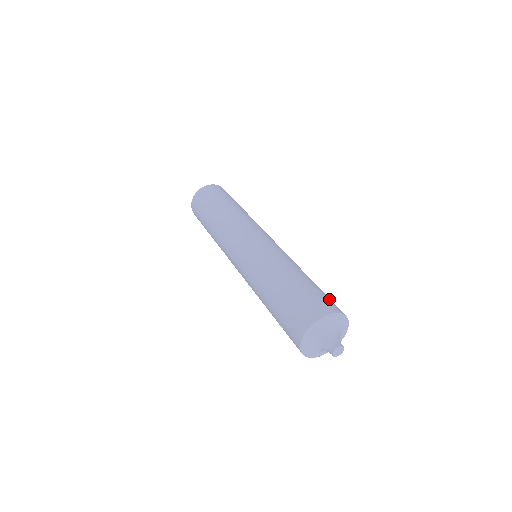
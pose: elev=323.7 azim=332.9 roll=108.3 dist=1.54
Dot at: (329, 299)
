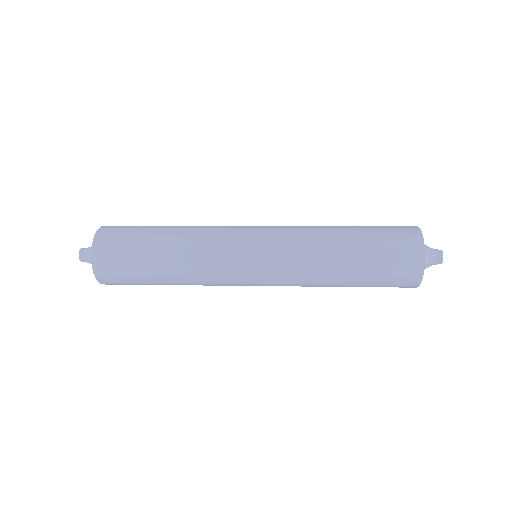
Dot at: occluded
